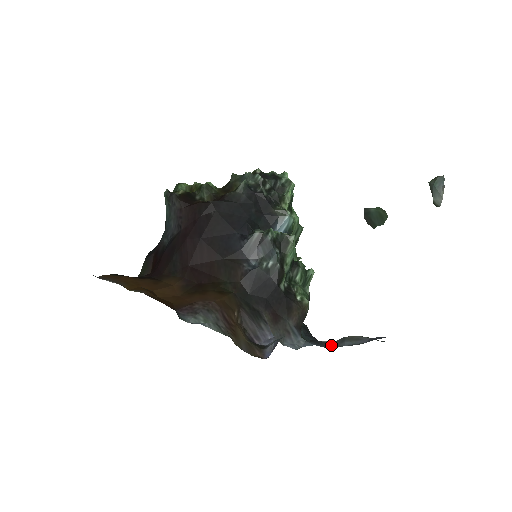
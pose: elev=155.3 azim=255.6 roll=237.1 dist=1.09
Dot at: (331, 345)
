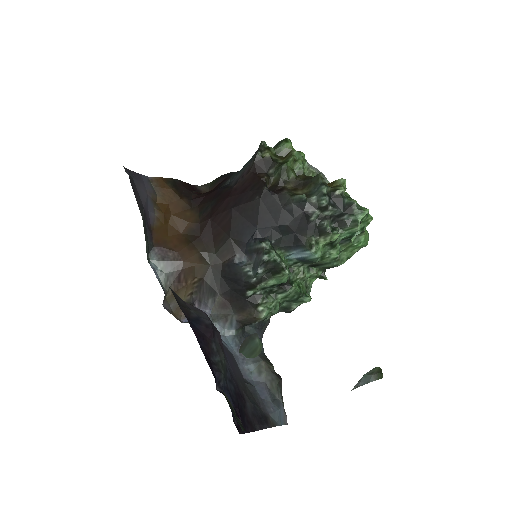
Dot at: occluded
